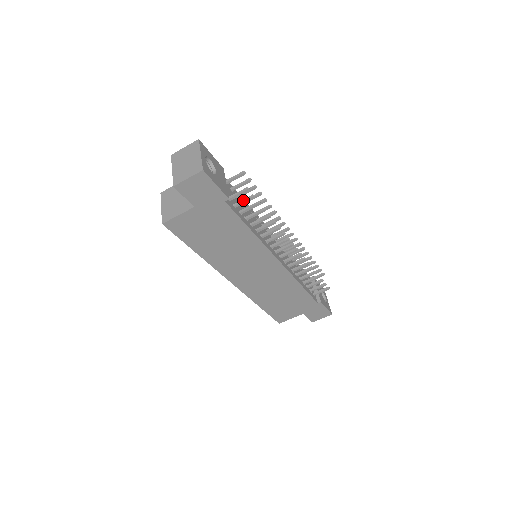
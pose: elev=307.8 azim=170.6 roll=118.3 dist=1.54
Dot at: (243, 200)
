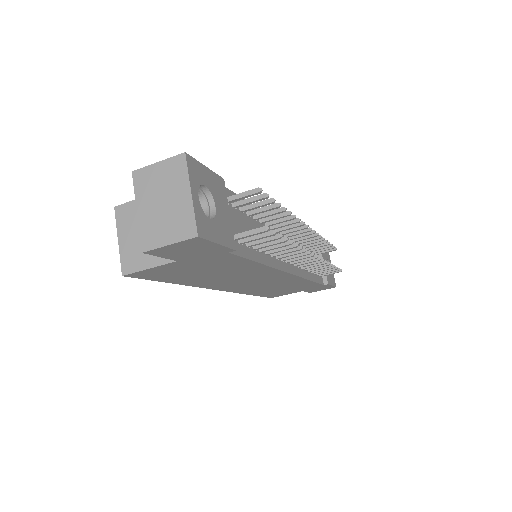
Dot at: (255, 236)
